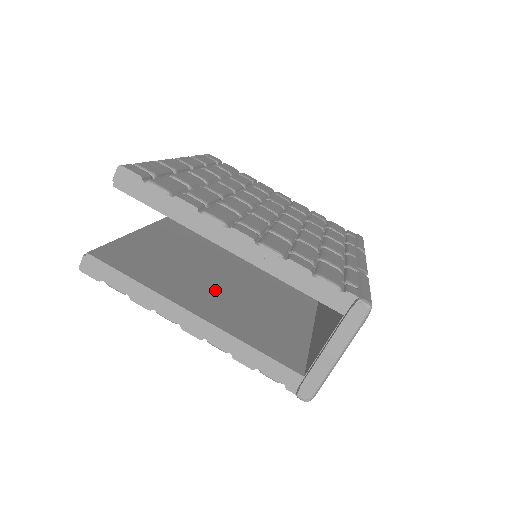
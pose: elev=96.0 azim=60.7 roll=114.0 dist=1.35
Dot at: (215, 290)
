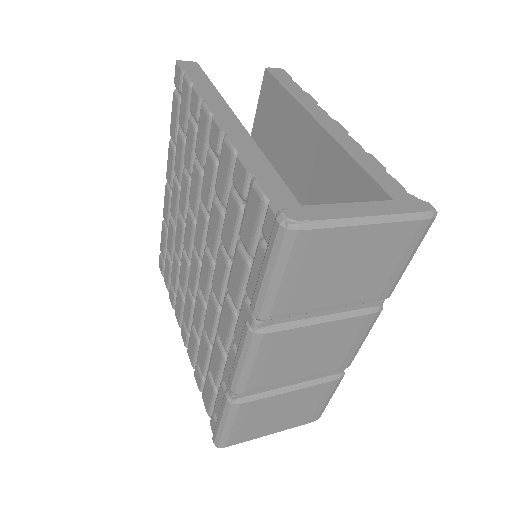
Dot at: occluded
